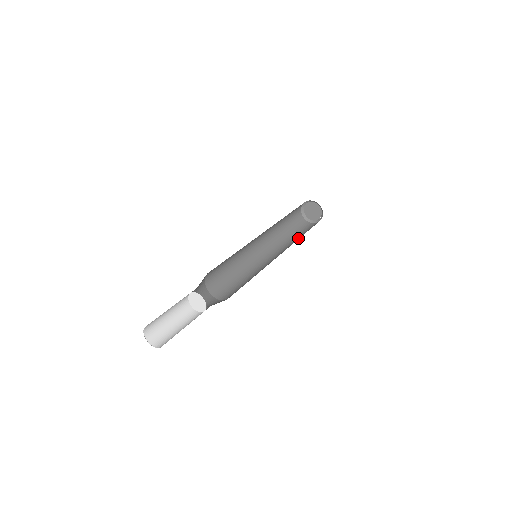
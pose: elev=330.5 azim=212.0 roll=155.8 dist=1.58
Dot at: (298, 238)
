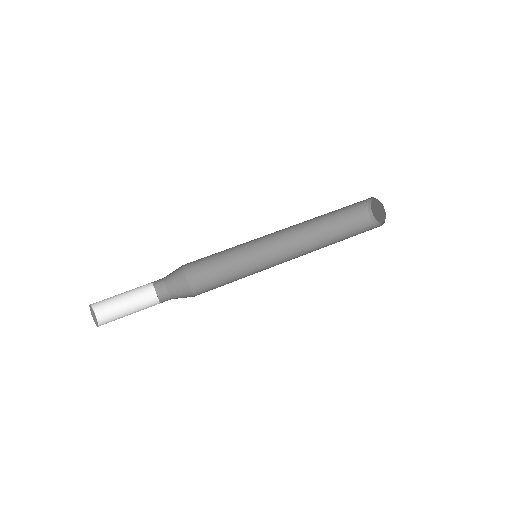
Dot at: occluded
